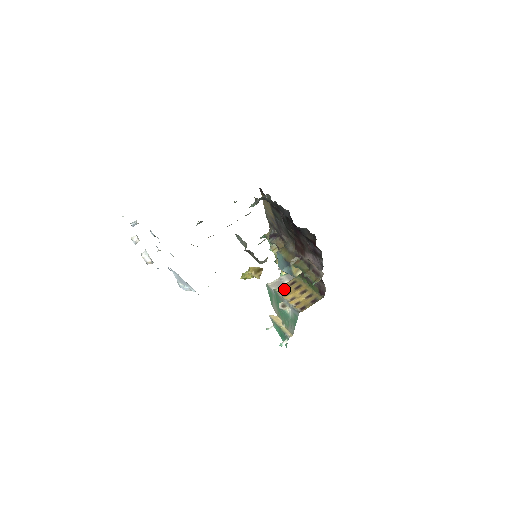
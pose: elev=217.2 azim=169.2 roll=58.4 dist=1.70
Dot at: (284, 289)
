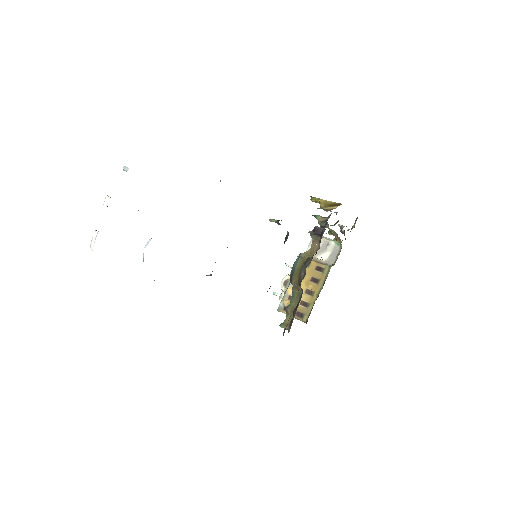
Dot at: (307, 266)
